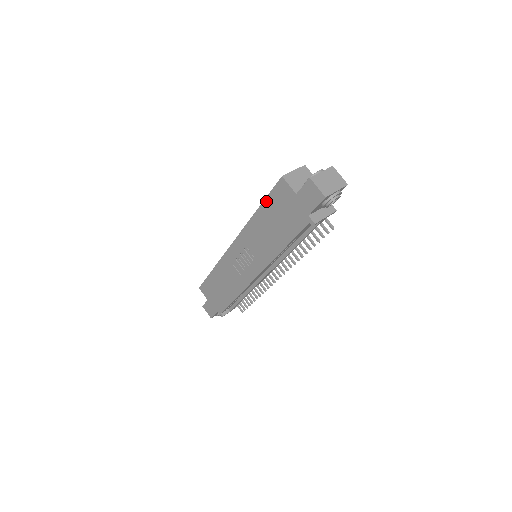
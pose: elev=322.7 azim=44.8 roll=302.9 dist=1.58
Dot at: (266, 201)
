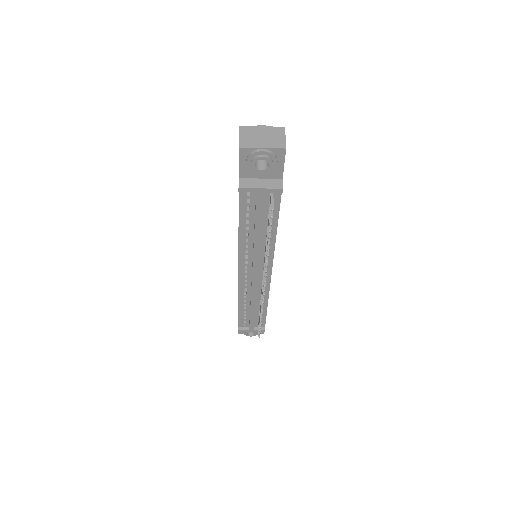
Dot at: occluded
